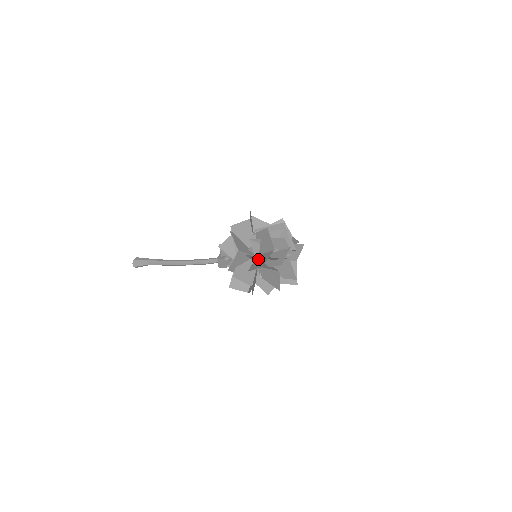
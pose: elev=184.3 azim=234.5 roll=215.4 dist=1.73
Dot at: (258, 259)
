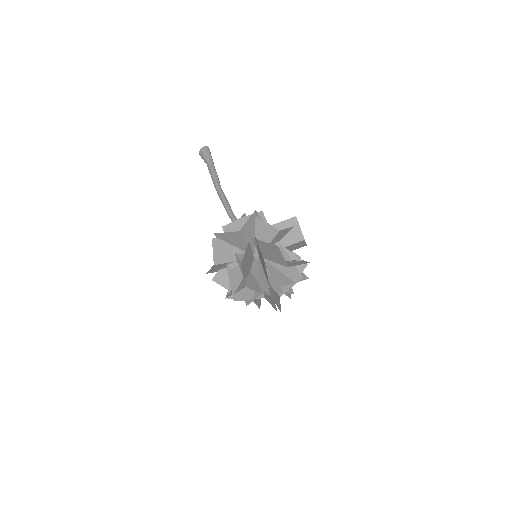
Dot at: occluded
